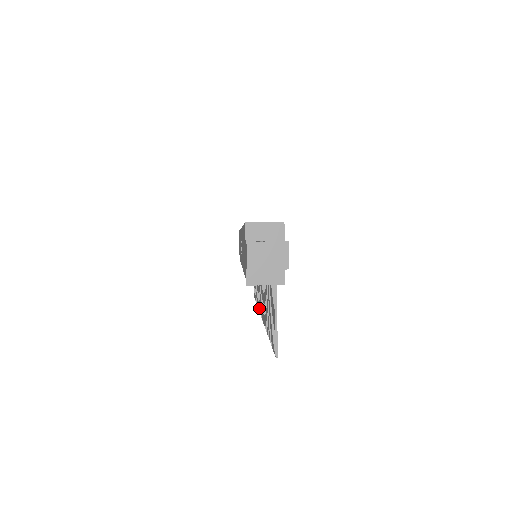
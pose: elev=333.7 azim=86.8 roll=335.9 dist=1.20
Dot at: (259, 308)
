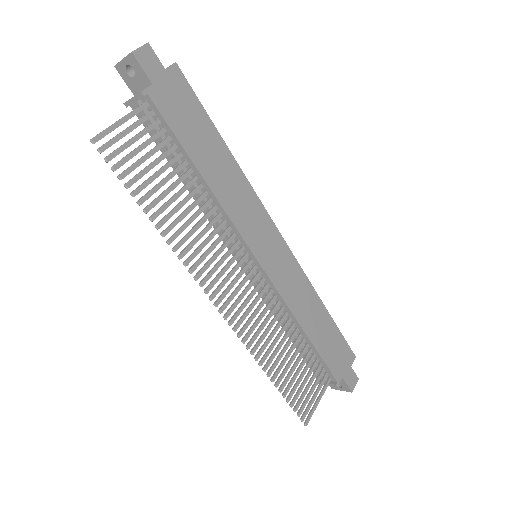
Dot at: (244, 336)
